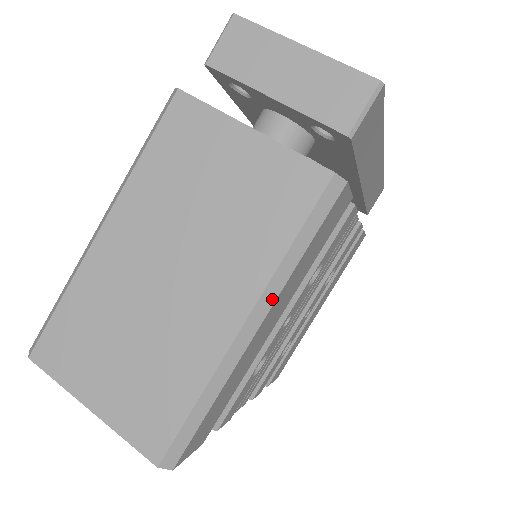
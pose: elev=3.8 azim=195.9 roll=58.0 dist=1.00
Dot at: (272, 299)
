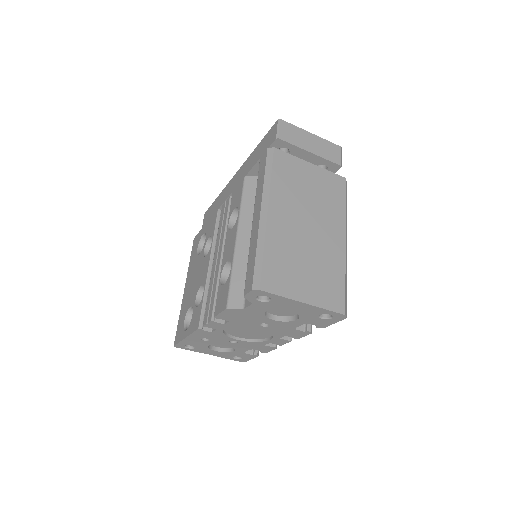
Dot at: (346, 230)
